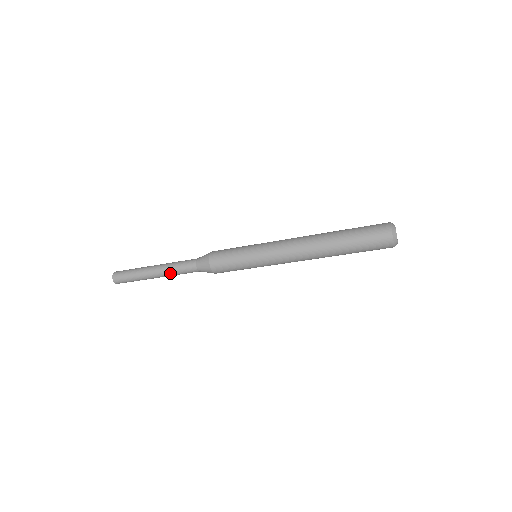
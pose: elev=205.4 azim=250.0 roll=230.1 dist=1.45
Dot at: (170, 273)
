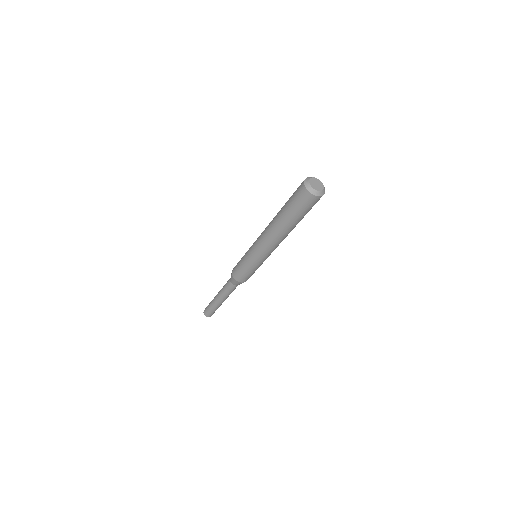
Dot at: (227, 296)
